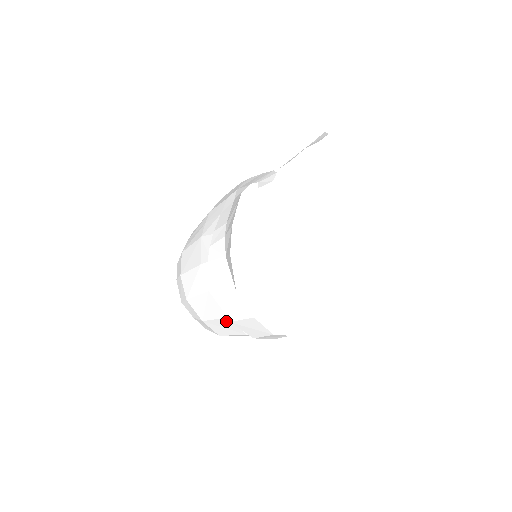
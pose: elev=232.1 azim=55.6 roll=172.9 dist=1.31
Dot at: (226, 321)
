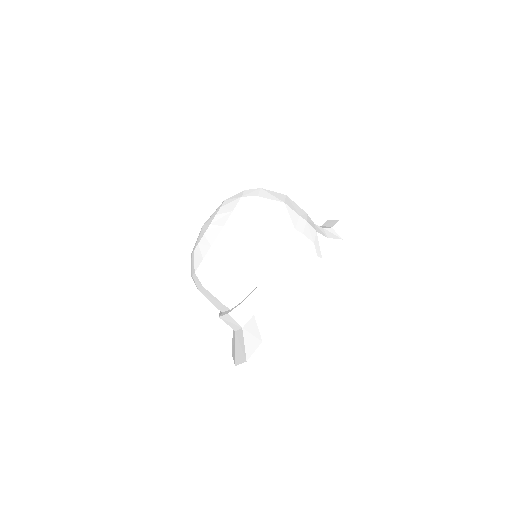
Dot at: (214, 305)
